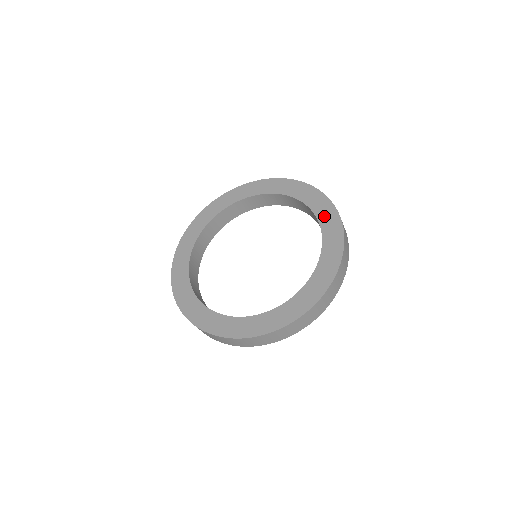
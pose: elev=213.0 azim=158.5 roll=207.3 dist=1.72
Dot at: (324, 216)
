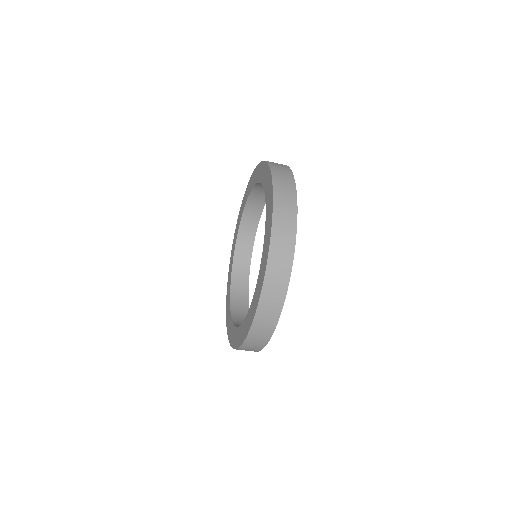
Dot at: (251, 185)
